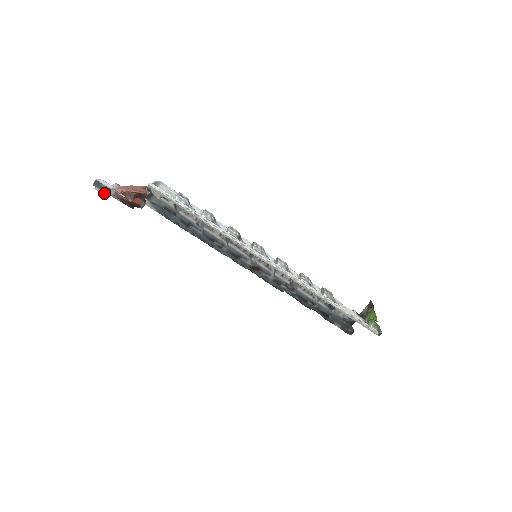
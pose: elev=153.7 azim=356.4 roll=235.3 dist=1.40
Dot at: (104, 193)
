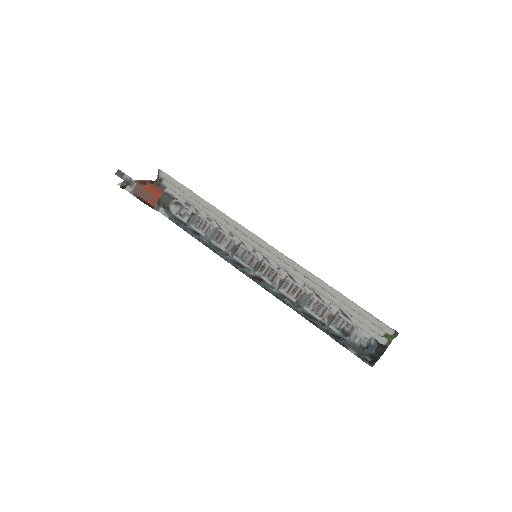
Dot at: (124, 188)
